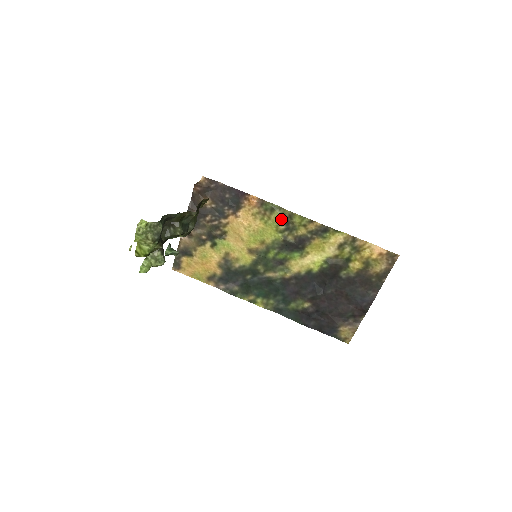
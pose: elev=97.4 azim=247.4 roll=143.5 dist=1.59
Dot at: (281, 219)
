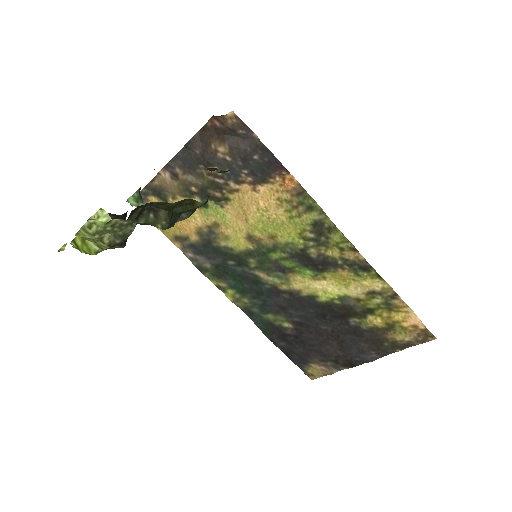
Dot at: (315, 225)
